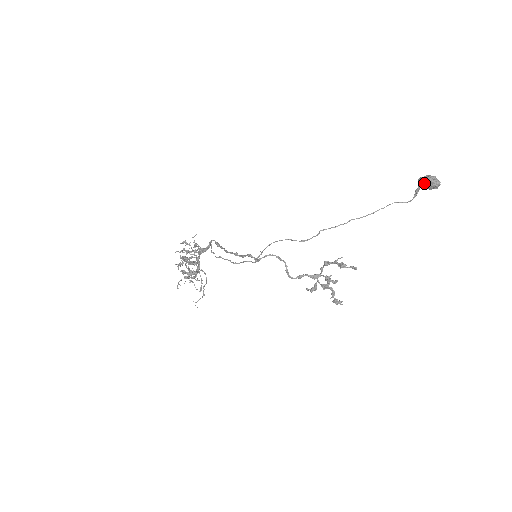
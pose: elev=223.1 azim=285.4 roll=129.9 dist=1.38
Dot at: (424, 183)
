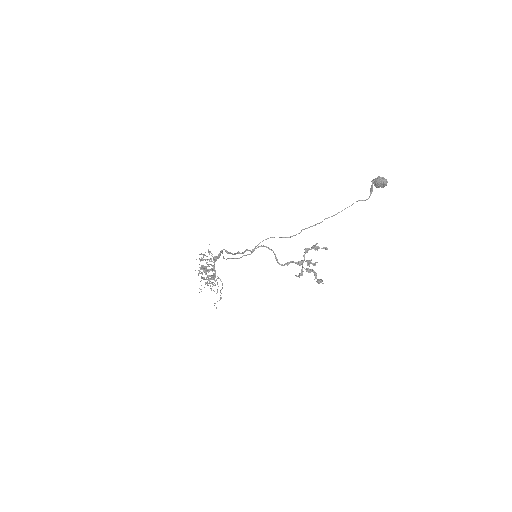
Dot at: (375, 182)
